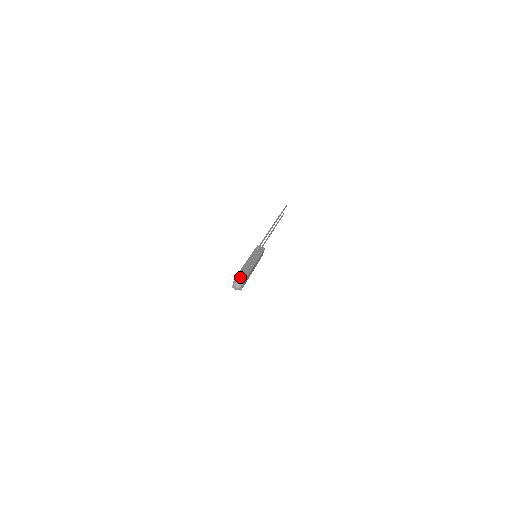
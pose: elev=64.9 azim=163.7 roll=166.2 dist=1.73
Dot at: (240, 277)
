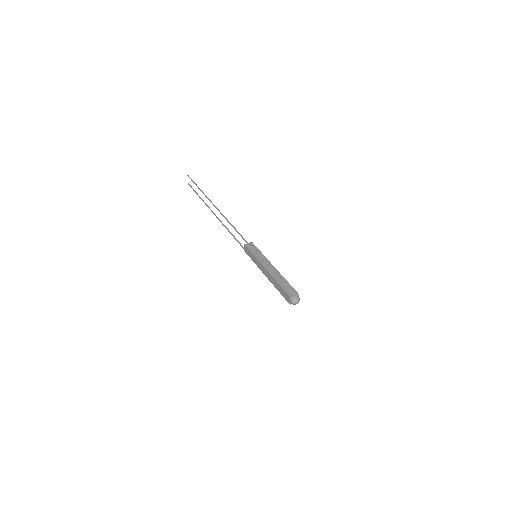
Dot at: (290, 291)
